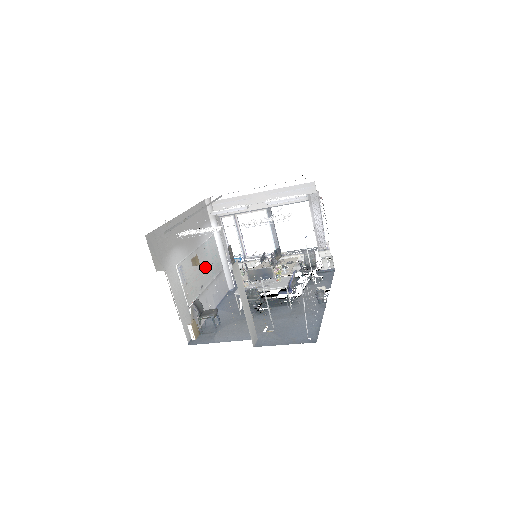
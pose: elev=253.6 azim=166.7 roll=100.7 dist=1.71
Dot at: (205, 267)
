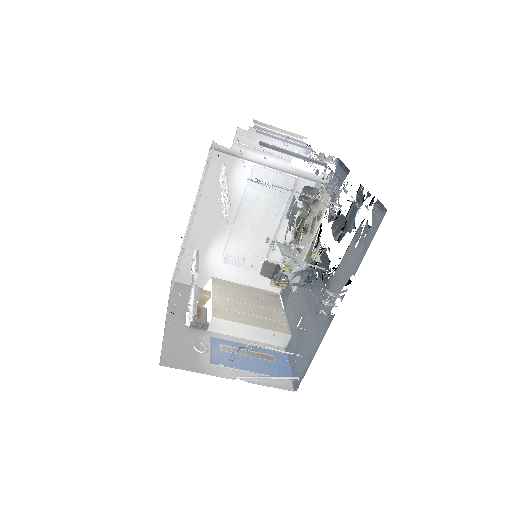
Dot at: (262, 216)
